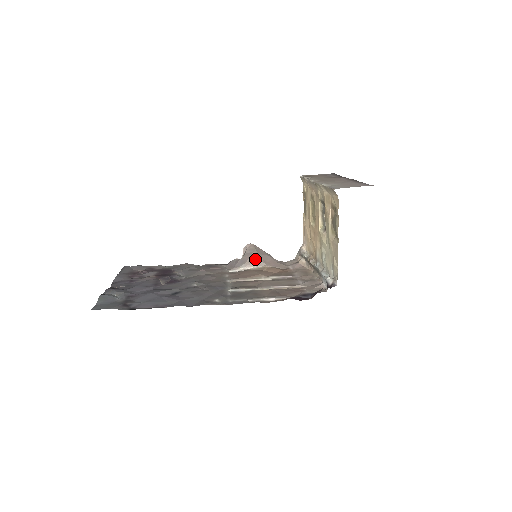
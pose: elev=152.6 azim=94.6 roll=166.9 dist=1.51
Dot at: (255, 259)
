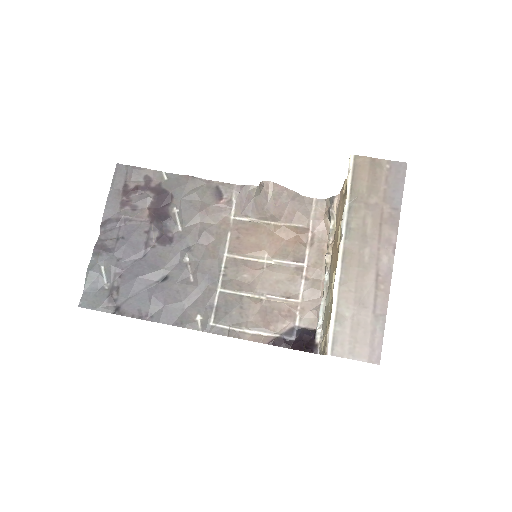
Dot at: (268, 214)
